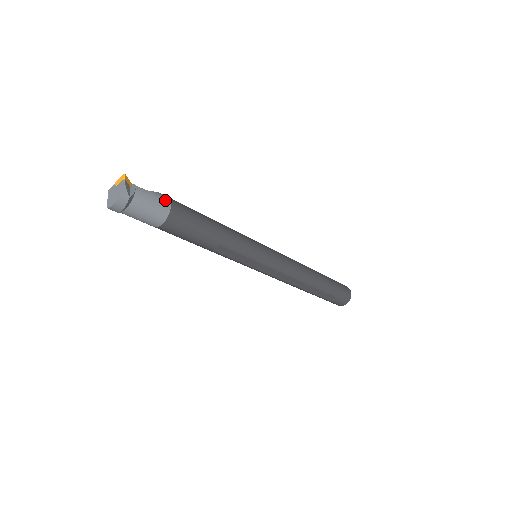
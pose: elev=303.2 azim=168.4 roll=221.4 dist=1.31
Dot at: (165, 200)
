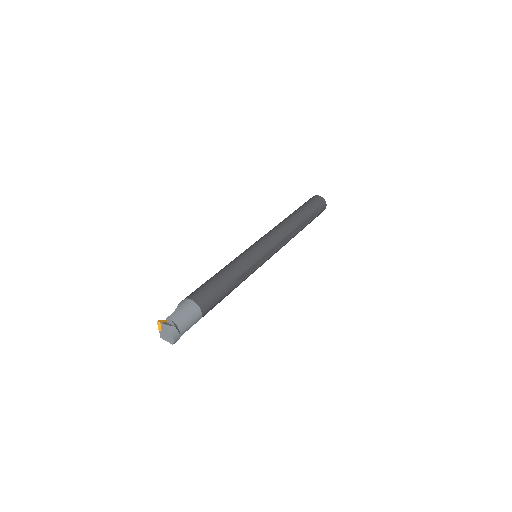
Dot at: (187, 302)
